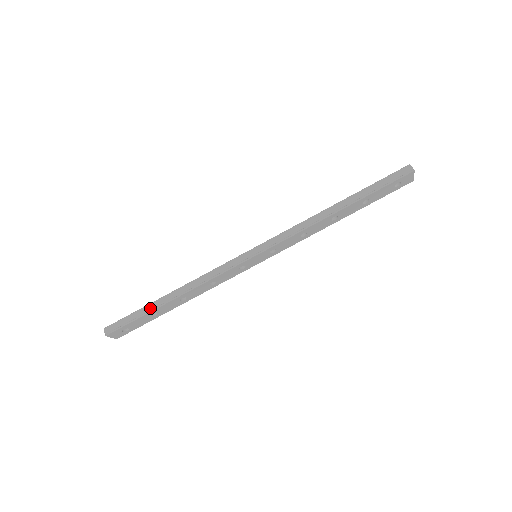
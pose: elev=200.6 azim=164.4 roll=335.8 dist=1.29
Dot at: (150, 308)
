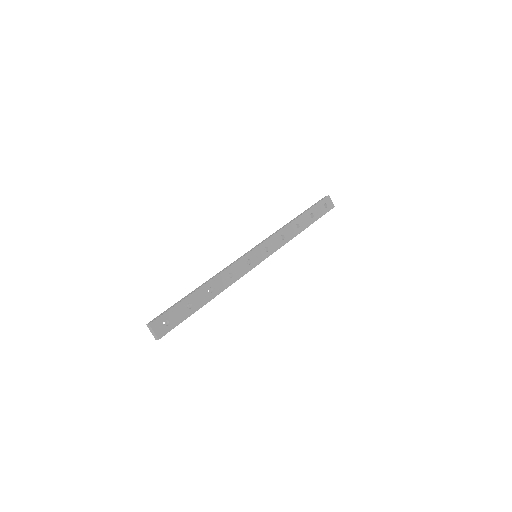
Dot at: (185, 298)
